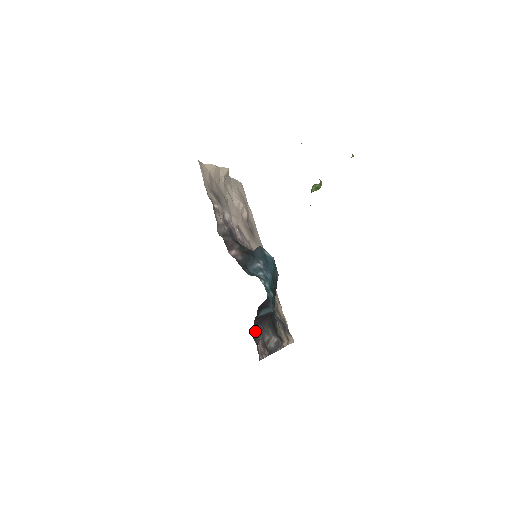
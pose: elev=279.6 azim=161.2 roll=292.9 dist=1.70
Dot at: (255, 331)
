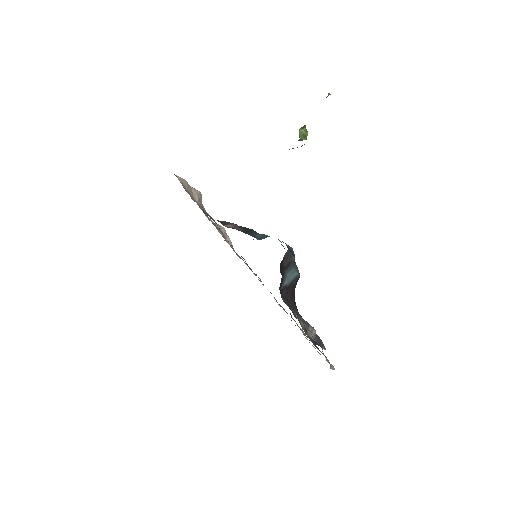
Dot at: (285, 302)
